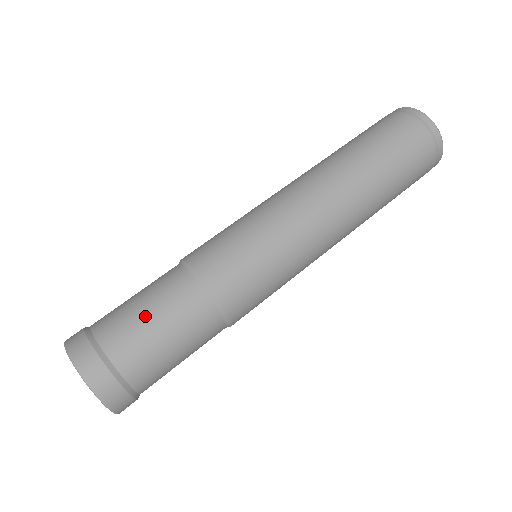
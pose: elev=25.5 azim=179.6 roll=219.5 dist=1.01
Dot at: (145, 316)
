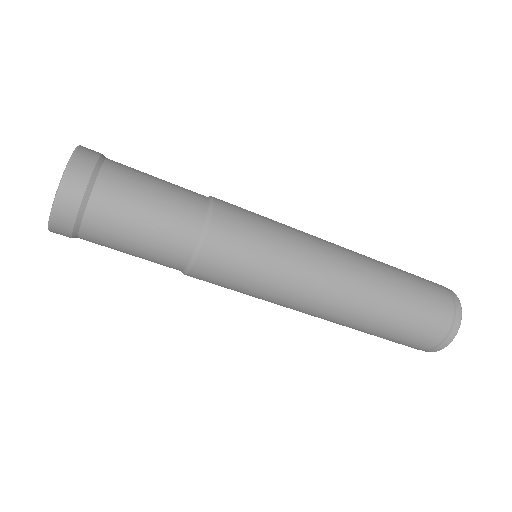
Dot at: (153, 176)
